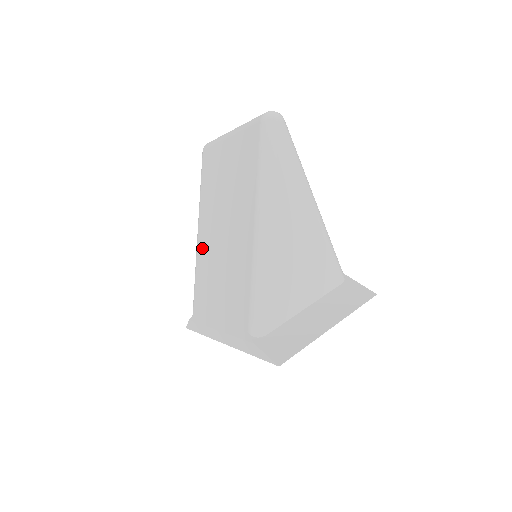
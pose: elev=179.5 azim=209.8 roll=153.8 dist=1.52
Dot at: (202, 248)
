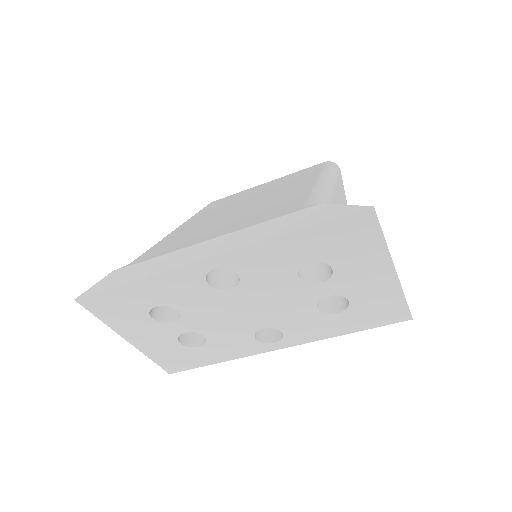
Dot at: (187, 226)
